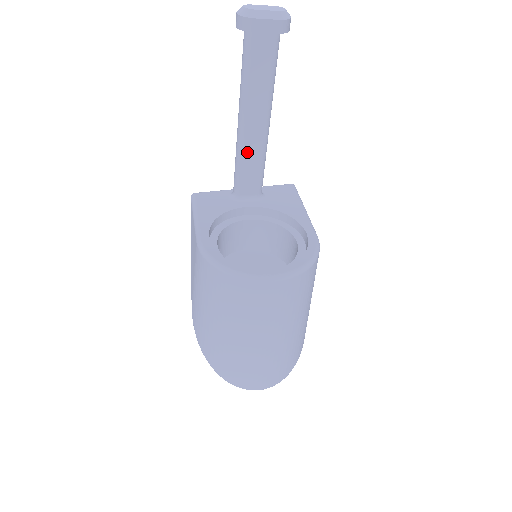
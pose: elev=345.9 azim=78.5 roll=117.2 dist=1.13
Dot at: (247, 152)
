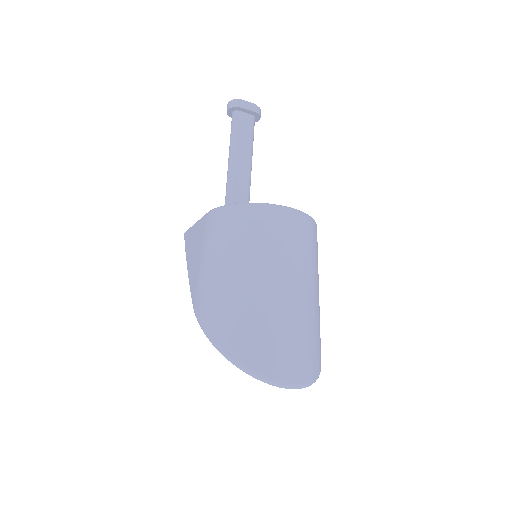
Dot at: (236, 192)
